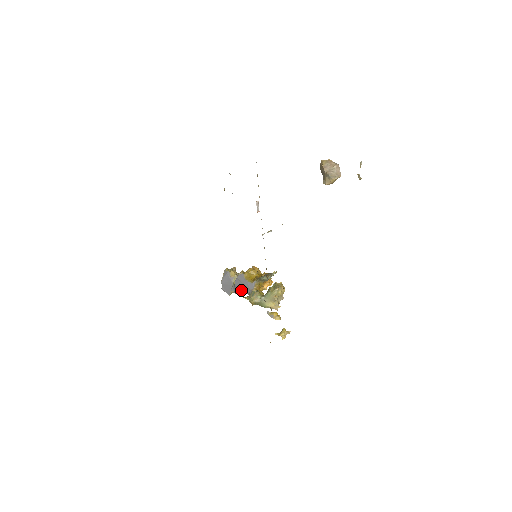
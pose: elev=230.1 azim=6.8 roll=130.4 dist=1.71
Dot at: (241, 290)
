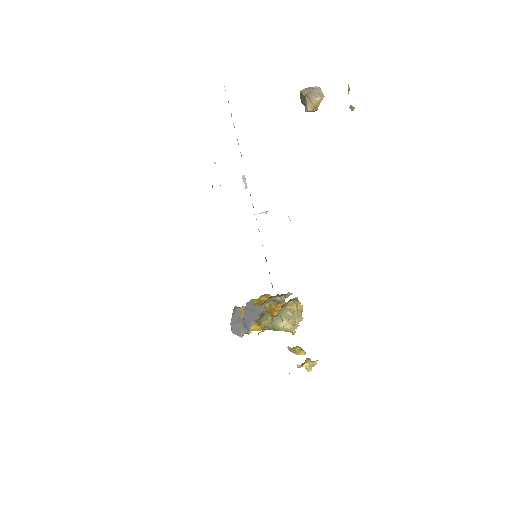
Dot at: (251, 320)
